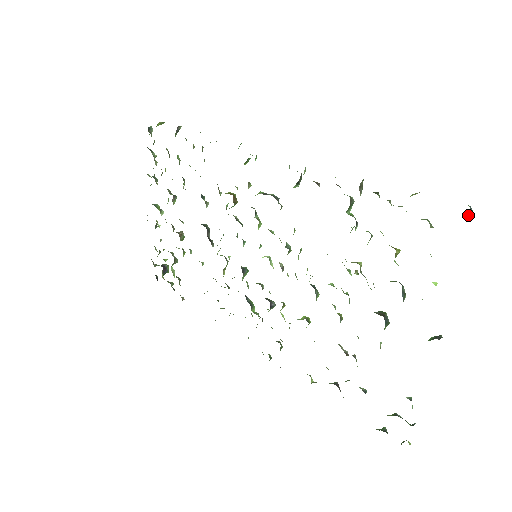
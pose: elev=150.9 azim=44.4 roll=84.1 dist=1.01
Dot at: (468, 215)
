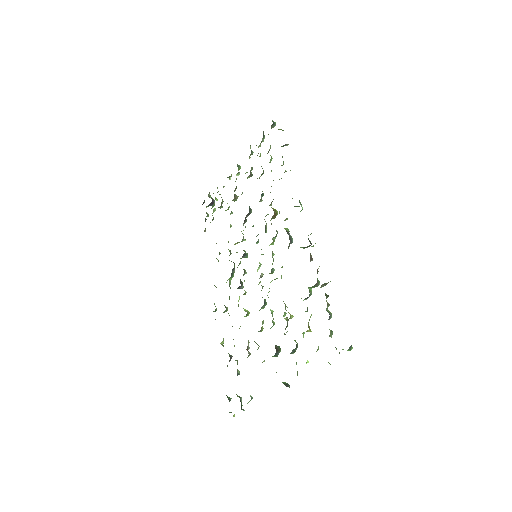
Dot at: occluded
